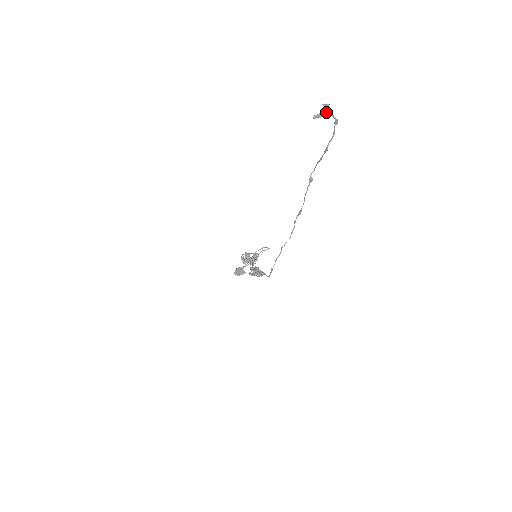
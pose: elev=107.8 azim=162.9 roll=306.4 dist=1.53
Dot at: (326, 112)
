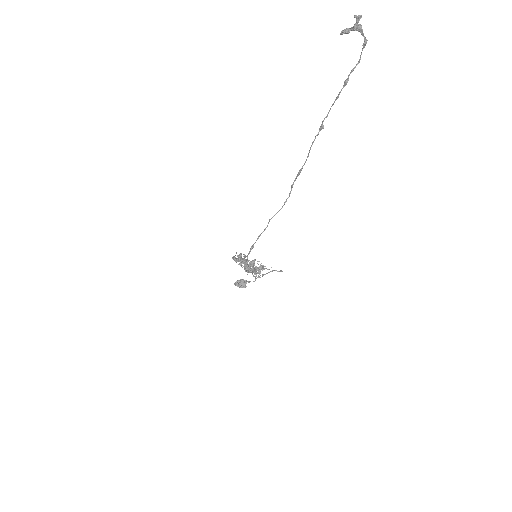
Dot at: (355, 25)
